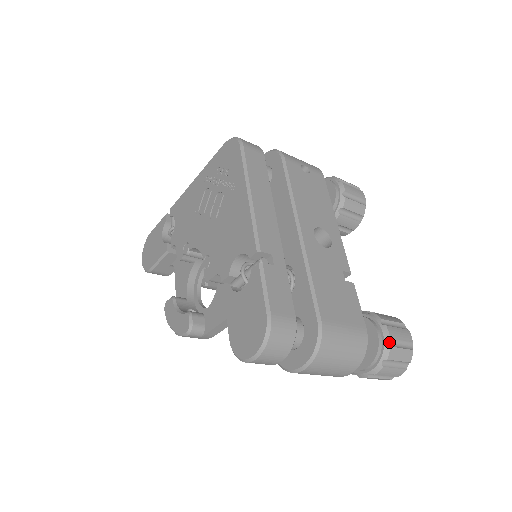
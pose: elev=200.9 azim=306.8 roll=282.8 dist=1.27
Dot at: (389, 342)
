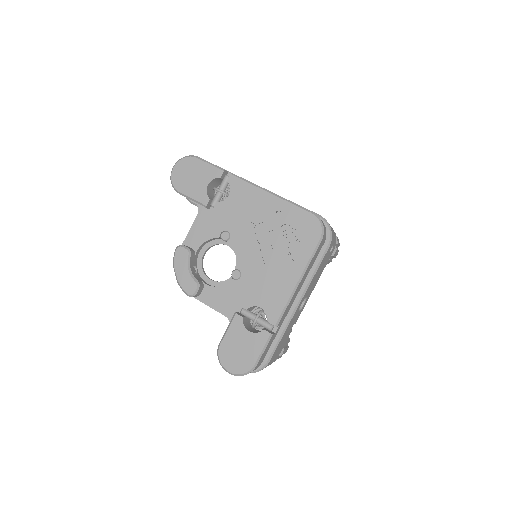
Dot at: (278, 356)
